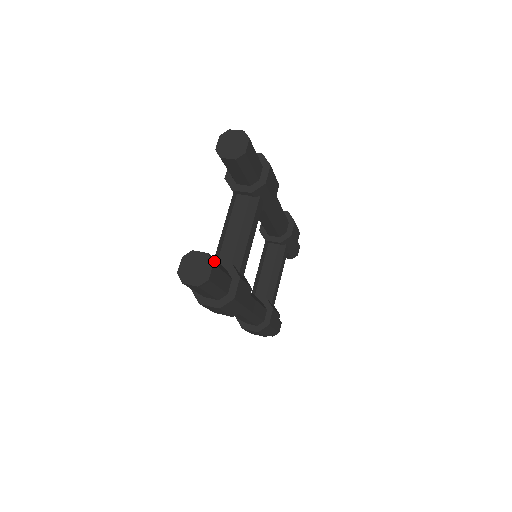
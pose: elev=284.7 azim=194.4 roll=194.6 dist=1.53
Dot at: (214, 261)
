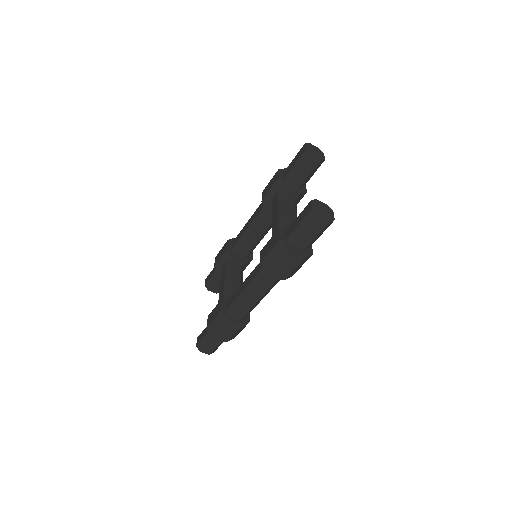
Dot at: occluded
